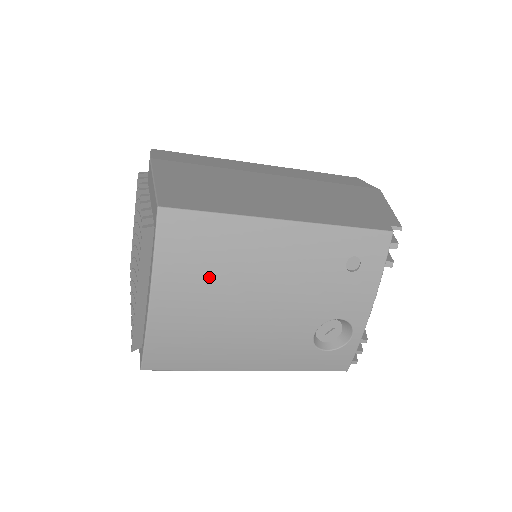
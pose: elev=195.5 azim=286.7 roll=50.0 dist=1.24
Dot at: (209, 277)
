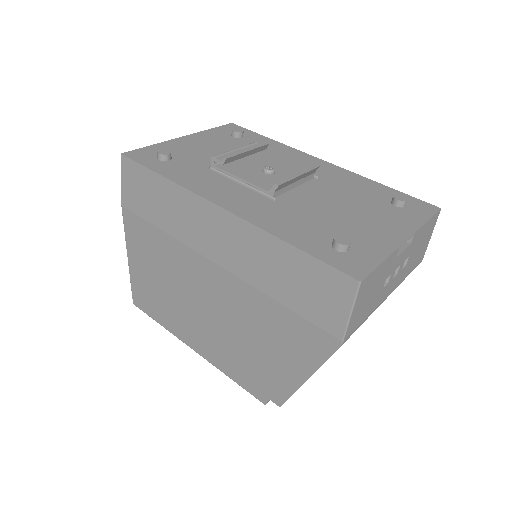
Dot at: occluded
